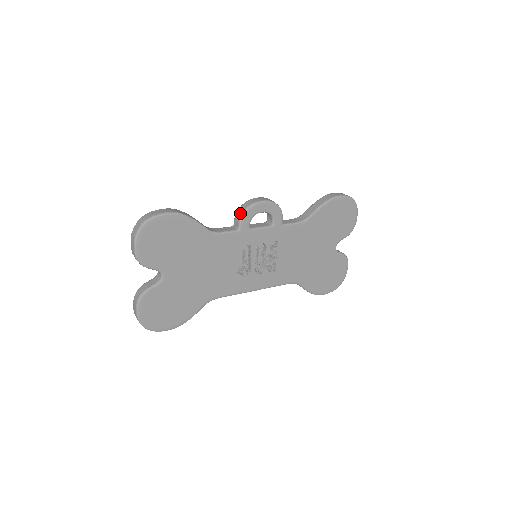
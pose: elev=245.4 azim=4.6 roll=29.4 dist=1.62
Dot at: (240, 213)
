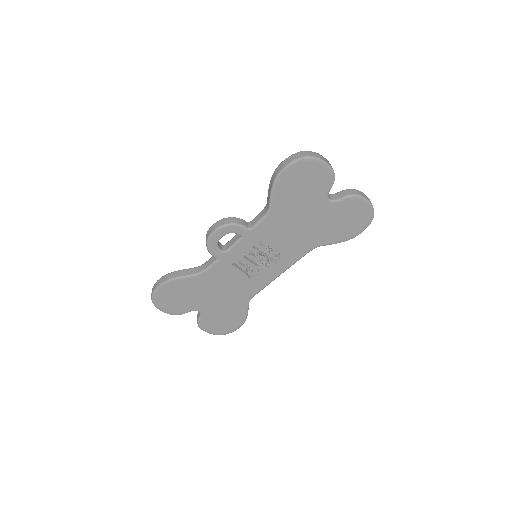
Dot at: (207, 248)
